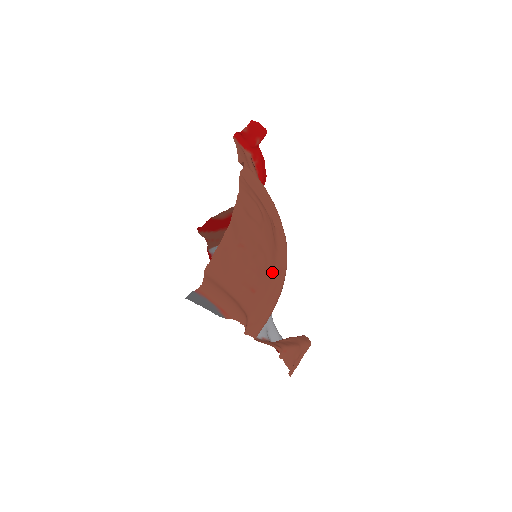
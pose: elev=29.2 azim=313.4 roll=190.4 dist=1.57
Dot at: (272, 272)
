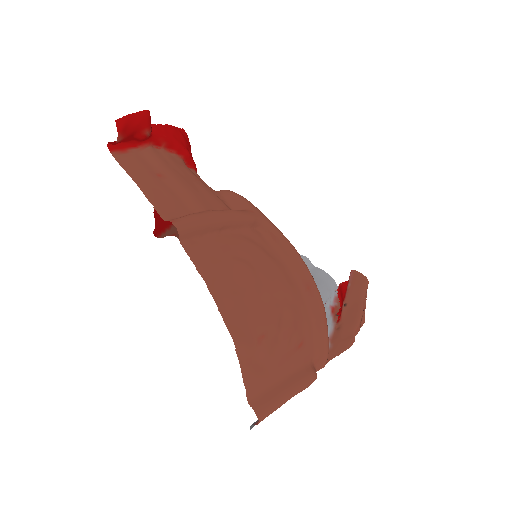
Dot at: (302, 300)
